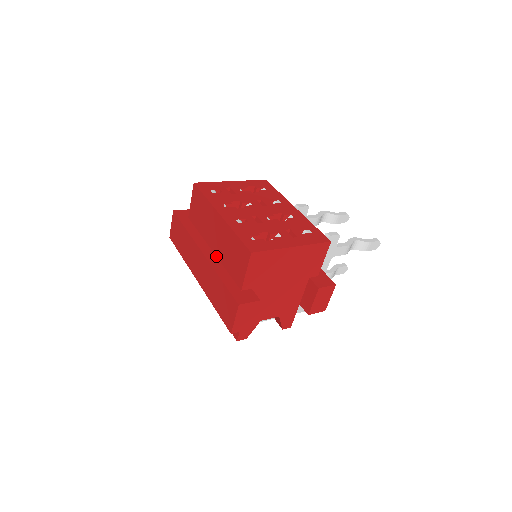
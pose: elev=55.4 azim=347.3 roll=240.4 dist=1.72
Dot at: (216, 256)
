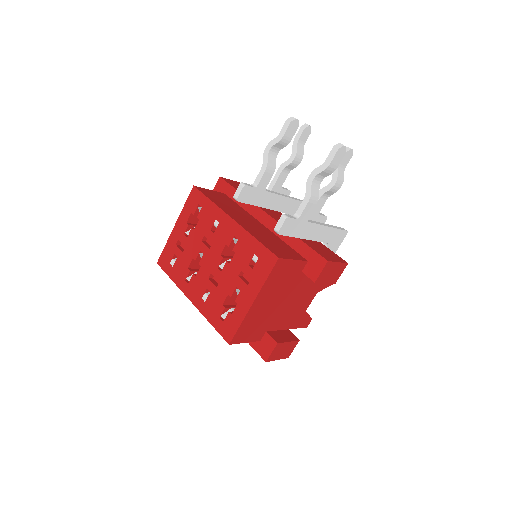
Dot at: occluded
